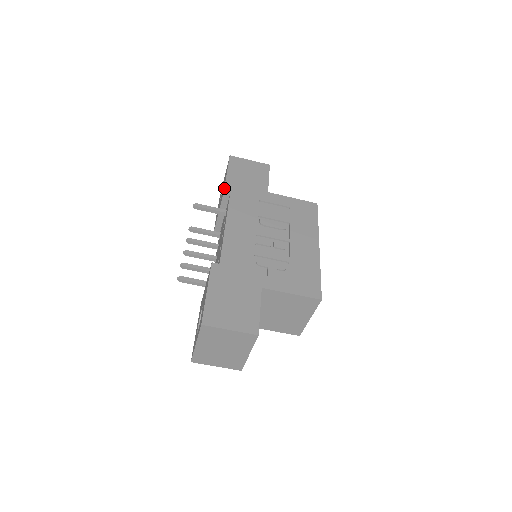
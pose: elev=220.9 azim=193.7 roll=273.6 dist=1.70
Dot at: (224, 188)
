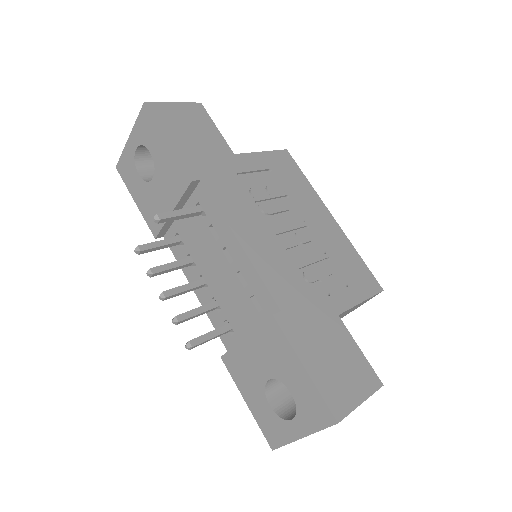
Dot at: (186, 171)
